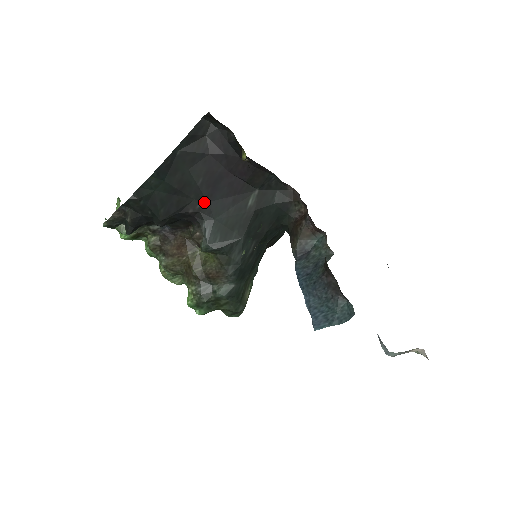
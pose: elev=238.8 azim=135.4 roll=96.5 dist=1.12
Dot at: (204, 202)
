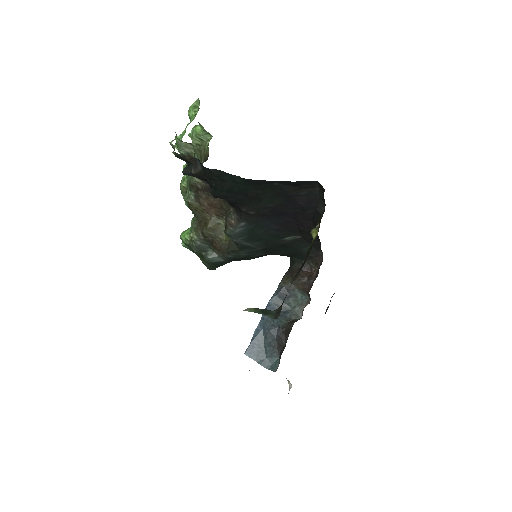
Dot at: (258, 215)
